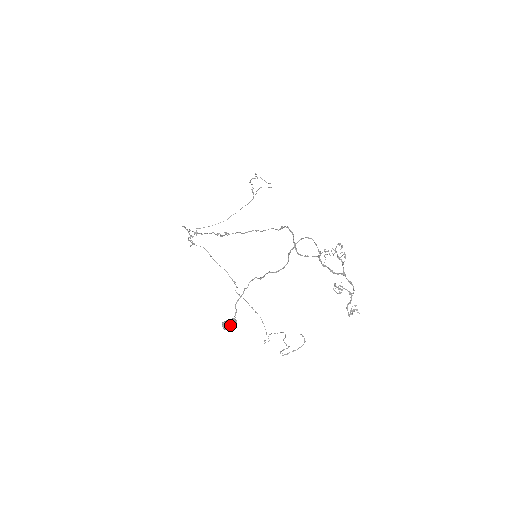
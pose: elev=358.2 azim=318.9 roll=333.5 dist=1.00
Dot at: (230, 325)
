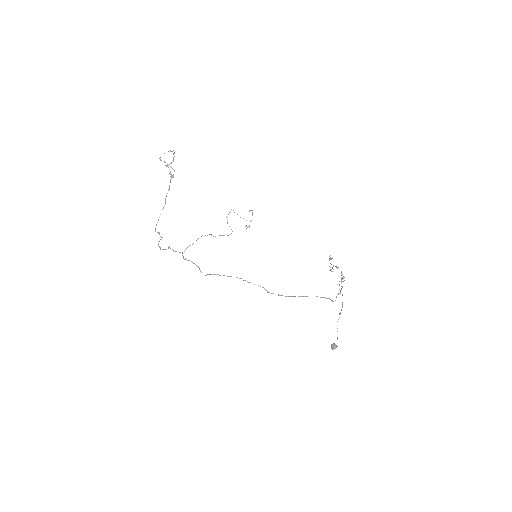
Dot at: occluded
